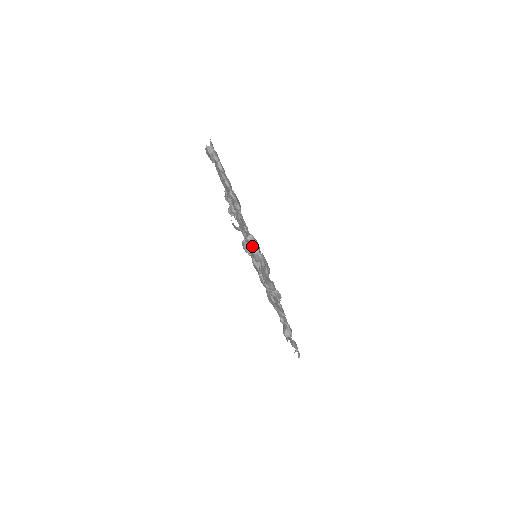
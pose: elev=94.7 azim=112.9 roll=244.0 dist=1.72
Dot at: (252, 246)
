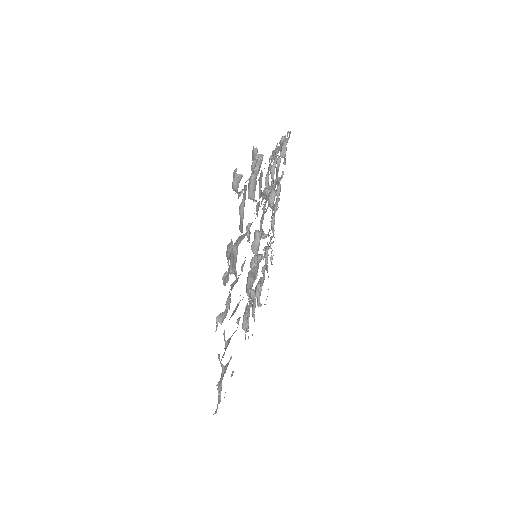
Dot at: (255, 170)
